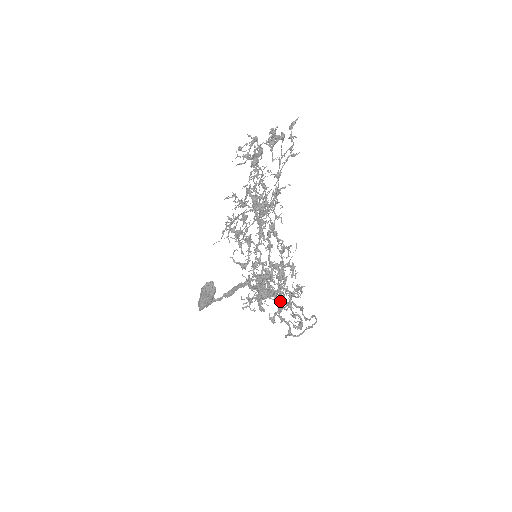
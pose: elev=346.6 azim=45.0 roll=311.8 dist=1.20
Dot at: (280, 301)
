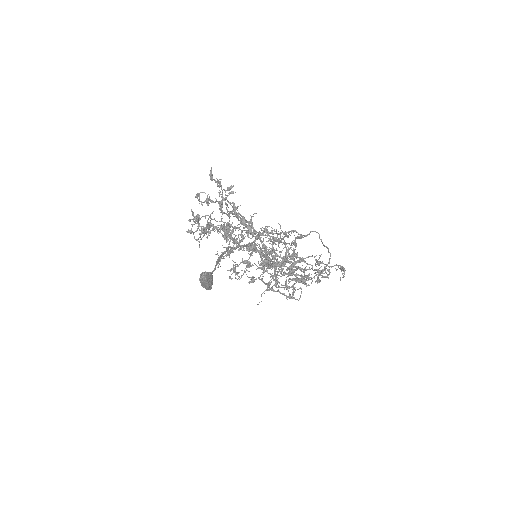
Dot at: occluded
